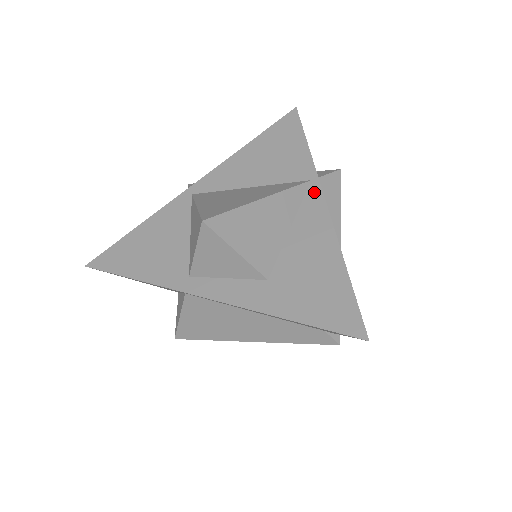
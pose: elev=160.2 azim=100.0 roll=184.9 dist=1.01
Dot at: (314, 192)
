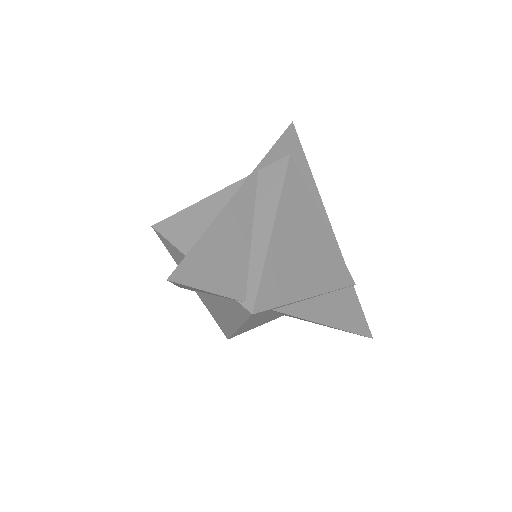
Dot at: occluded
